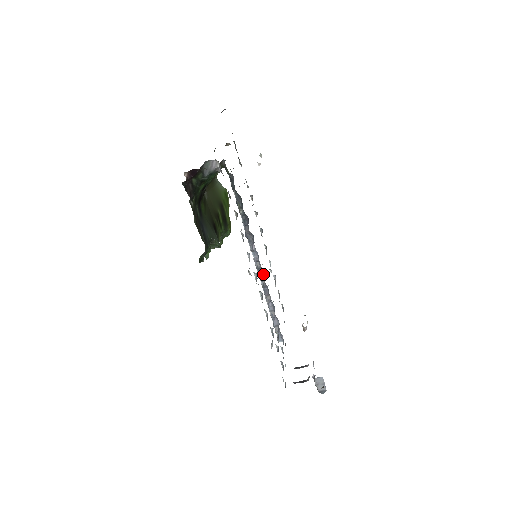
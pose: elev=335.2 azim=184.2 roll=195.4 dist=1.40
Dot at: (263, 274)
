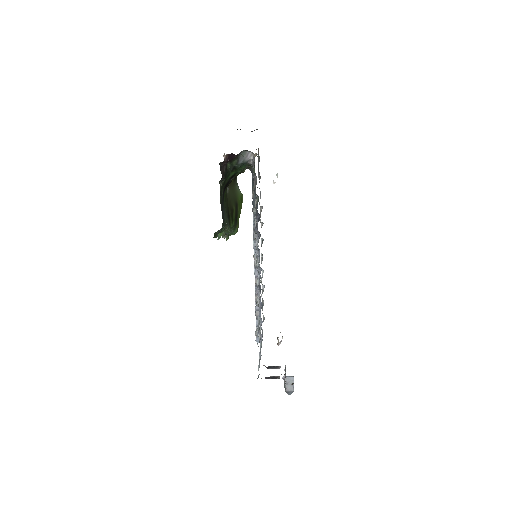
Dot at: (259, 272)
